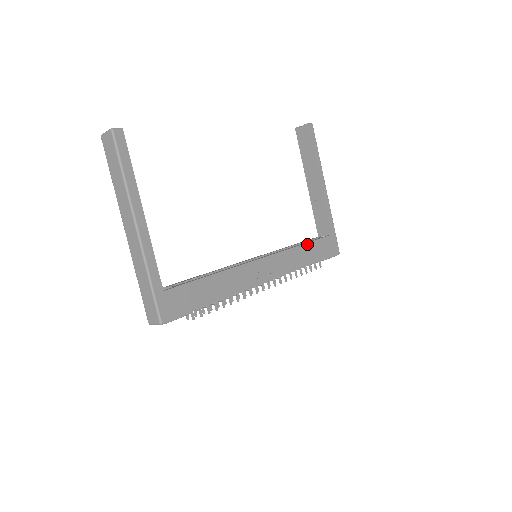
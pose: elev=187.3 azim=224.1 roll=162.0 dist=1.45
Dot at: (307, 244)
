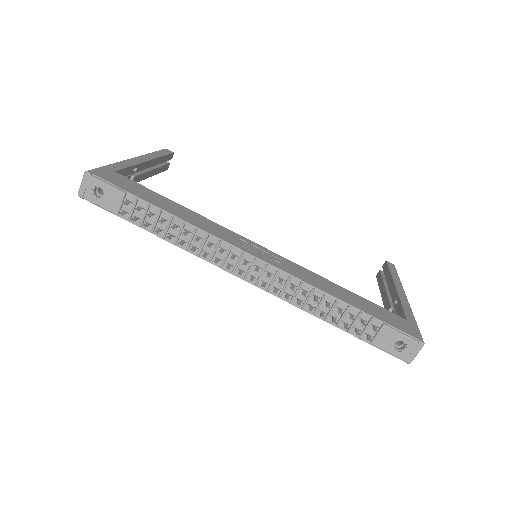
Dot at: (348, 291)
